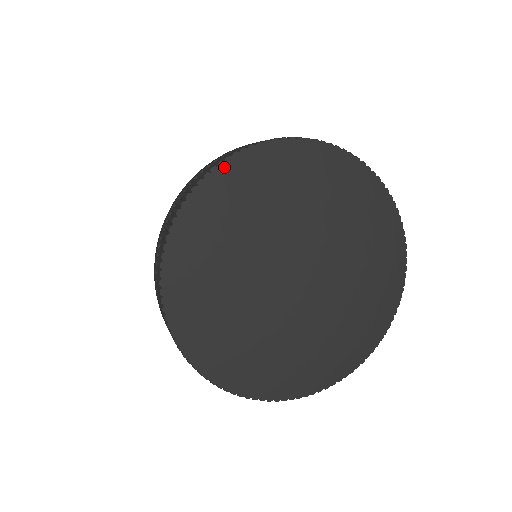
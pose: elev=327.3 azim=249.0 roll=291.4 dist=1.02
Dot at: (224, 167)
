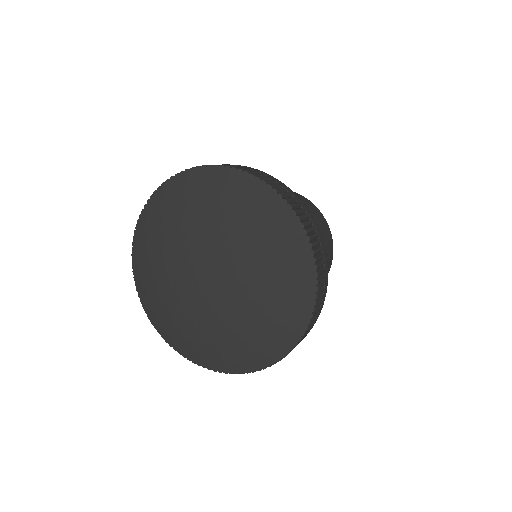
Dot at: (192, 172)
